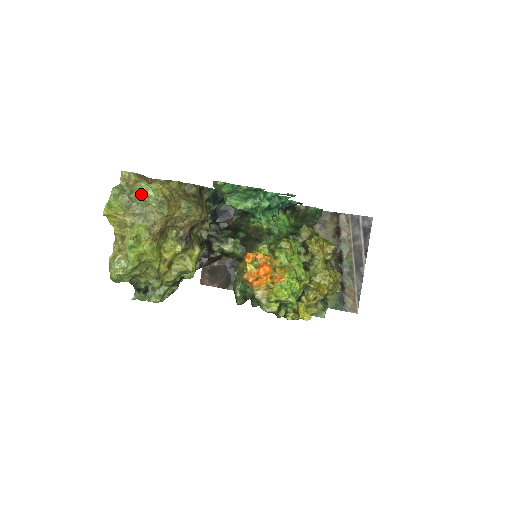
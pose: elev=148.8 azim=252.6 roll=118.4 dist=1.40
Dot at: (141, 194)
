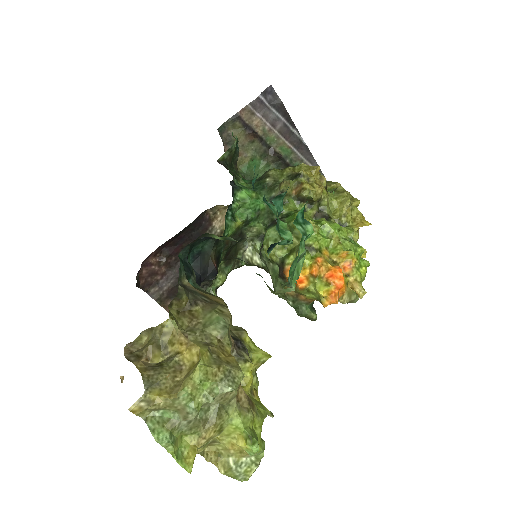
Dot at: (199, 401)
